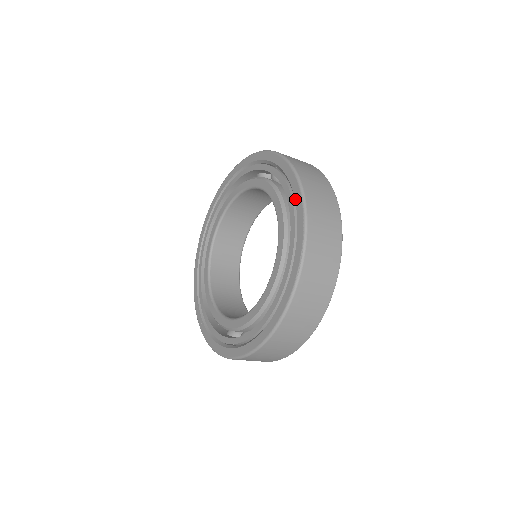
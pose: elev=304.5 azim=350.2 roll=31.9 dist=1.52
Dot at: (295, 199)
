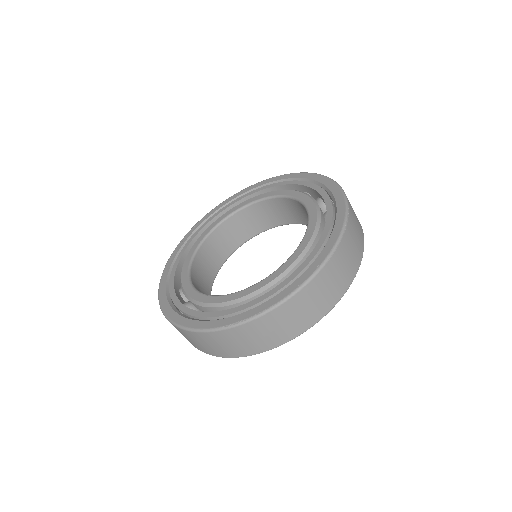
Dot at: (295, 281)
